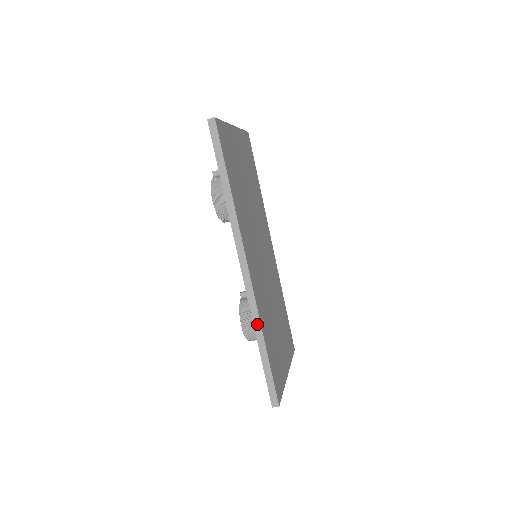
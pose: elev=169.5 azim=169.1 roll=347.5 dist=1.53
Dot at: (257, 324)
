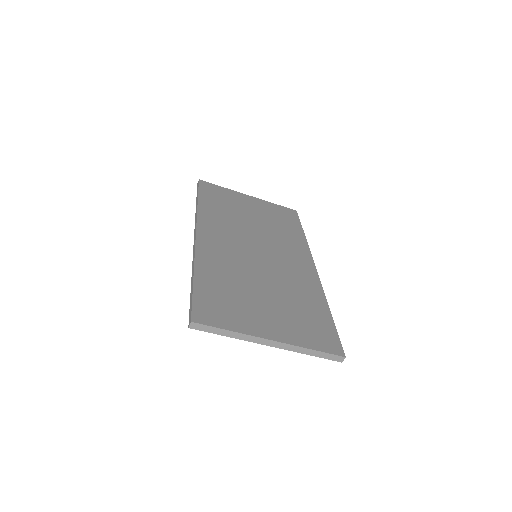
Dot at: (193, 265)
